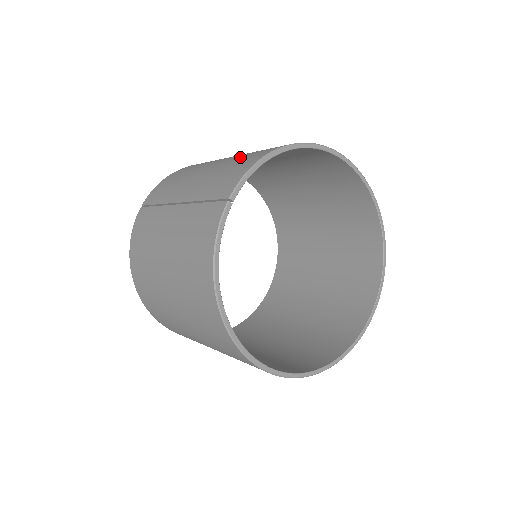
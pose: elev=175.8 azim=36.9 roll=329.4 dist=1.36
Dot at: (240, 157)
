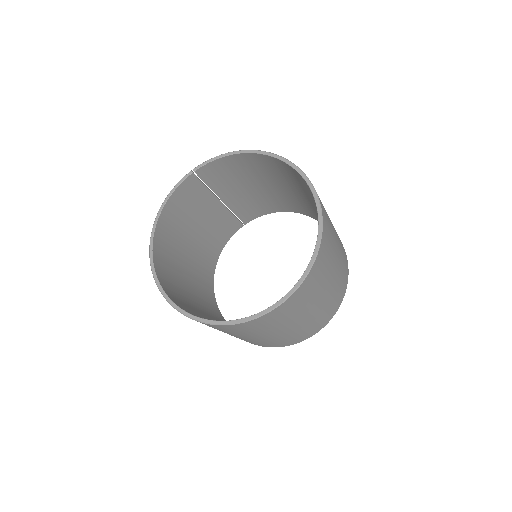
Dot at: occluded
